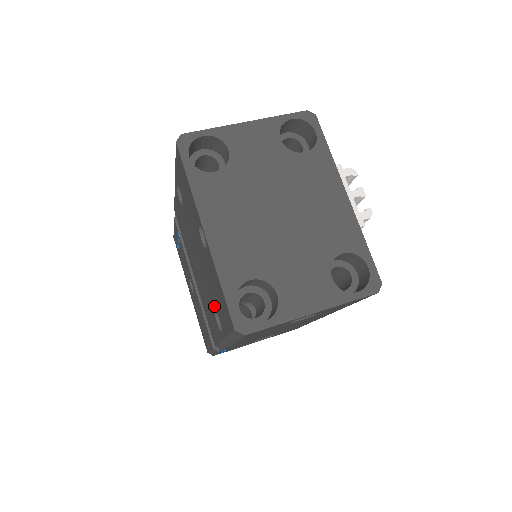
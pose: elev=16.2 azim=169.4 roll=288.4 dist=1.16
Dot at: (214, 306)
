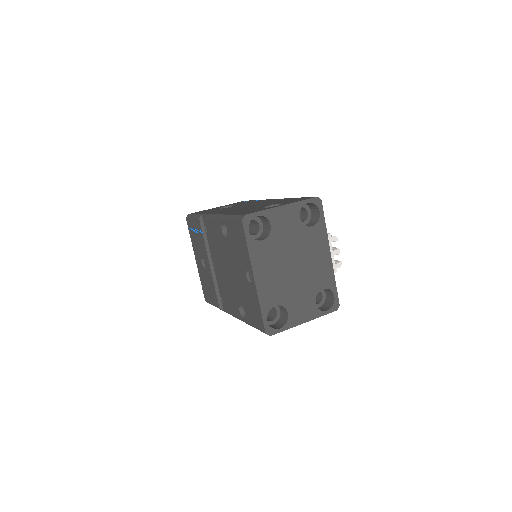
Dot at: (241, 304)
